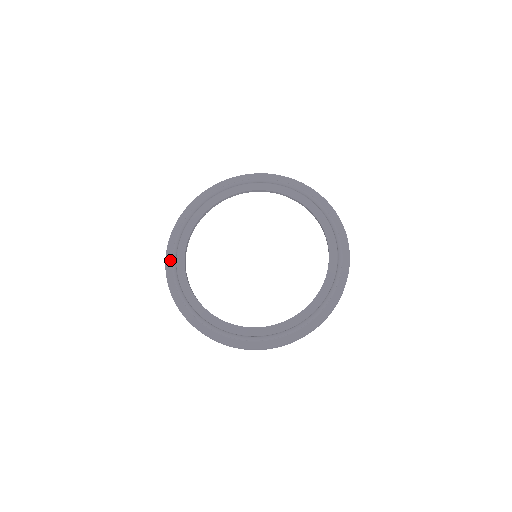
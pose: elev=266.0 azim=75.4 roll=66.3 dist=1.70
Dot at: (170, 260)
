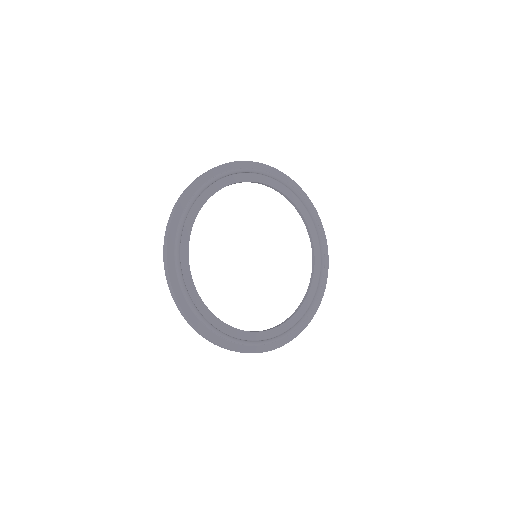
Dot at: (181, 210)
